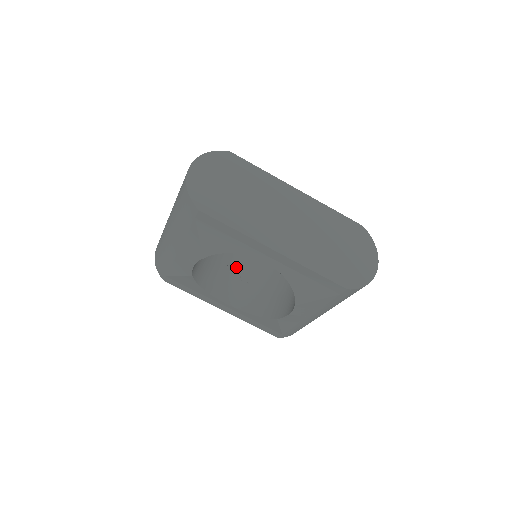
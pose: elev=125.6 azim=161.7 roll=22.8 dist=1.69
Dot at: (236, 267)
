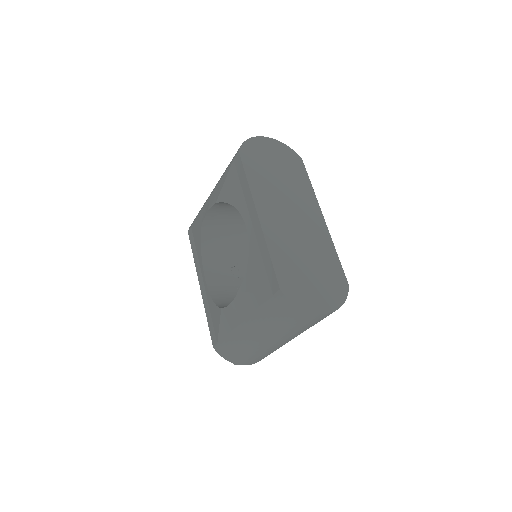
Dot at: (241, 271)
